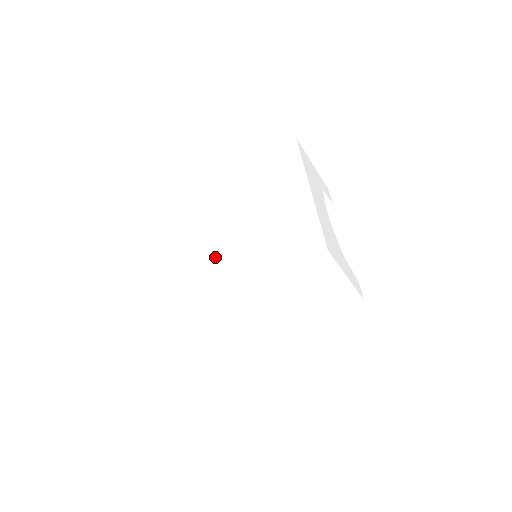
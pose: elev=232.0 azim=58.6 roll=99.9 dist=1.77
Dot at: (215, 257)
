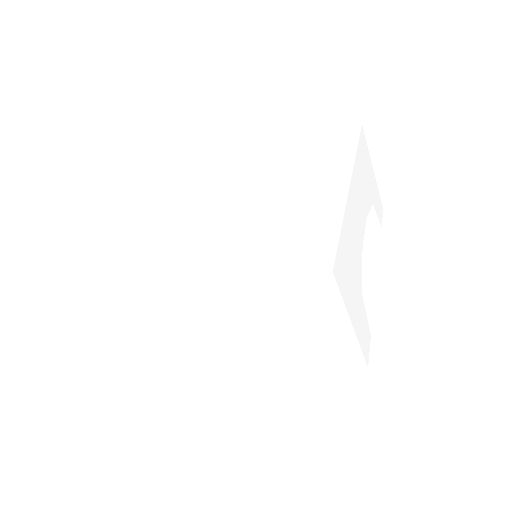
Dot at: (195, 234)
